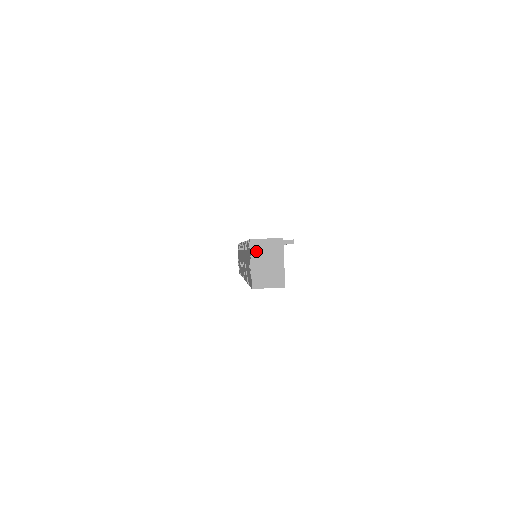
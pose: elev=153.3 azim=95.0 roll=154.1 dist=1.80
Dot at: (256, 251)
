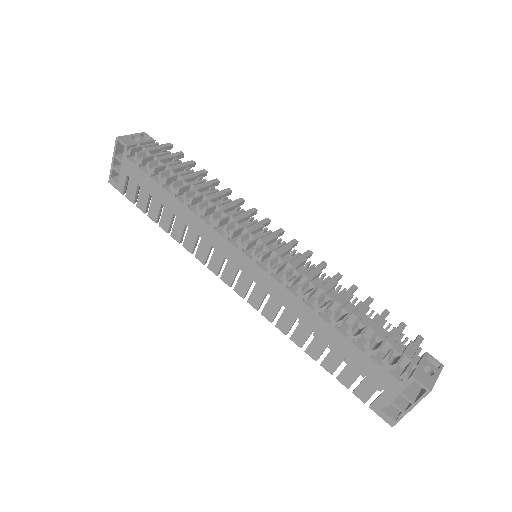
Dot at: (423, 396)
